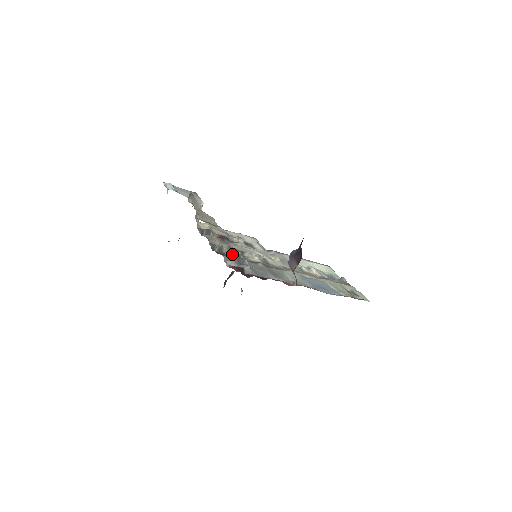
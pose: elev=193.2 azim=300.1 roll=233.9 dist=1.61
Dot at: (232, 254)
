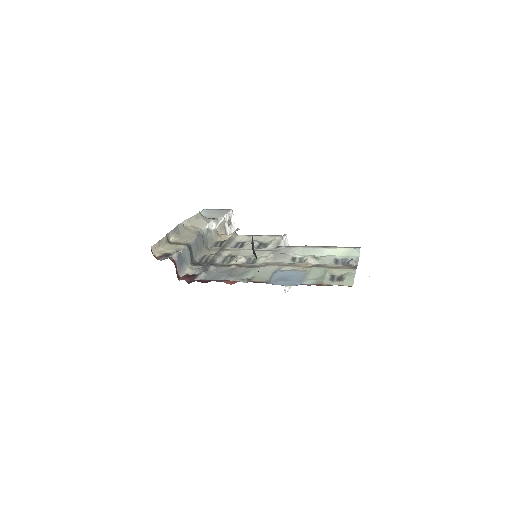
Dot at: (210, 262)
